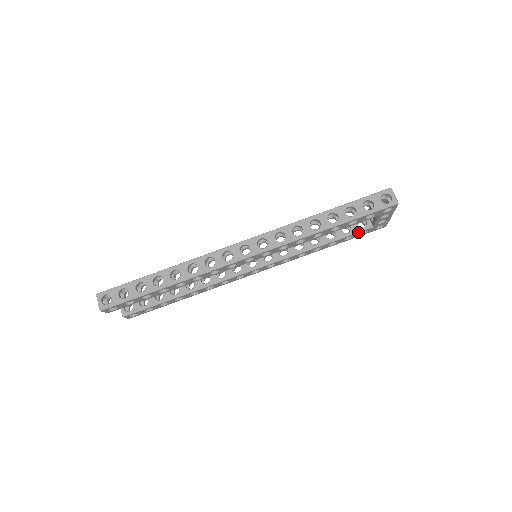
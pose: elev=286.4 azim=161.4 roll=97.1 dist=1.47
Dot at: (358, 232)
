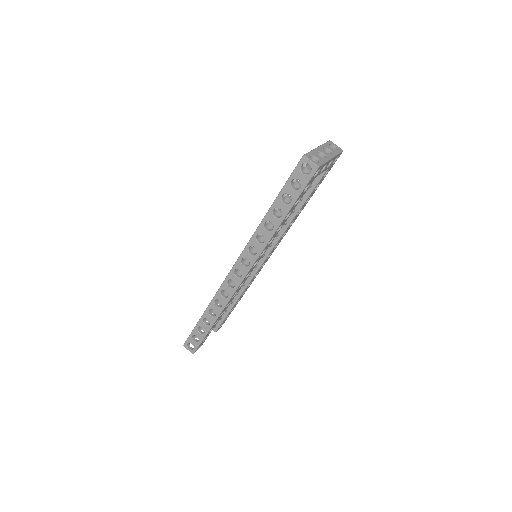
Dot at: (319, 181)
